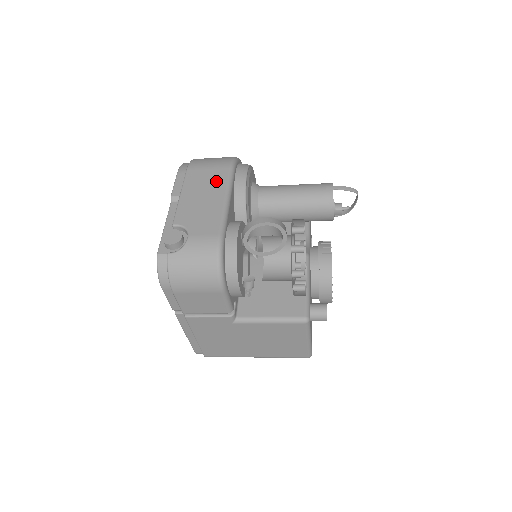
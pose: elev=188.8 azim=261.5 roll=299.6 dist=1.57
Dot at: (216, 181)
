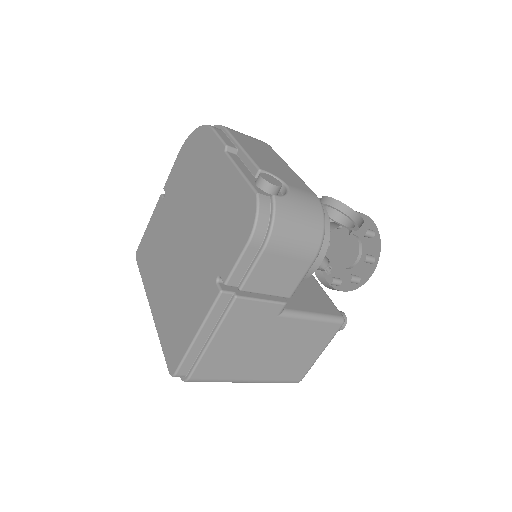
Dot at: (267, 150)
